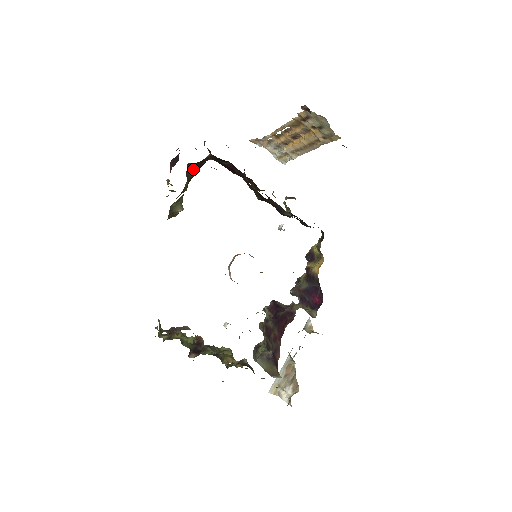
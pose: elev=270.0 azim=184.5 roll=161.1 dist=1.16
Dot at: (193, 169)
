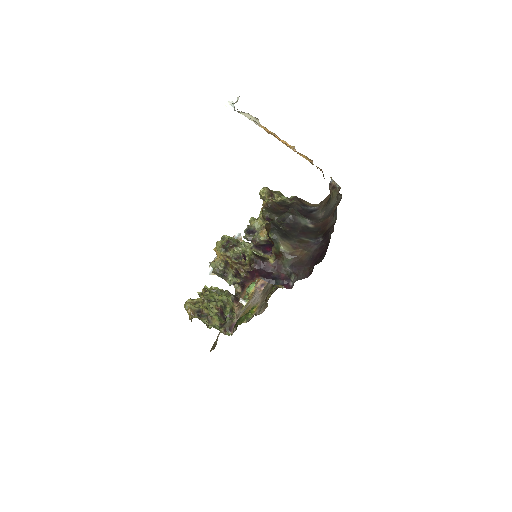
Dot at: occluded
